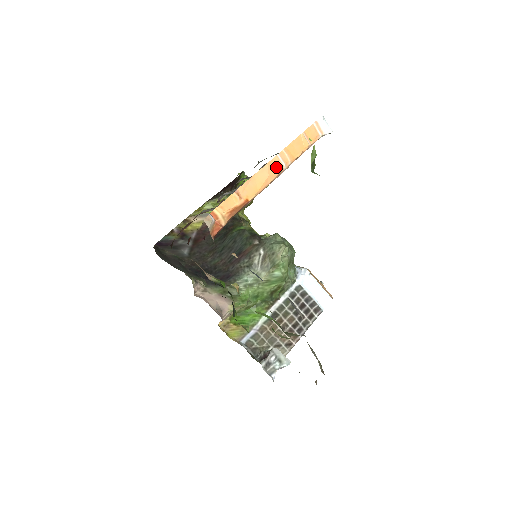
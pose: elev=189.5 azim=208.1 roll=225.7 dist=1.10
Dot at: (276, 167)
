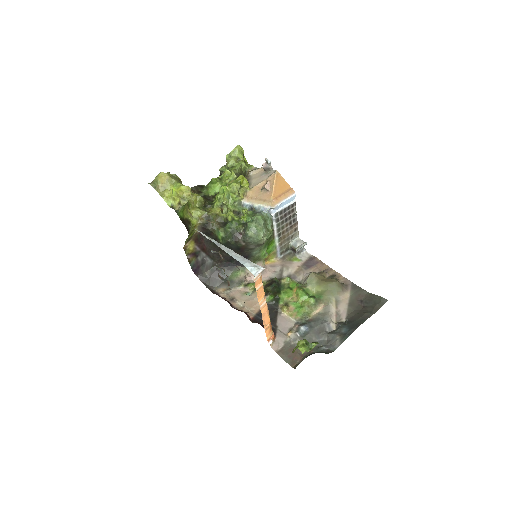
Dot at: (264, 307)
